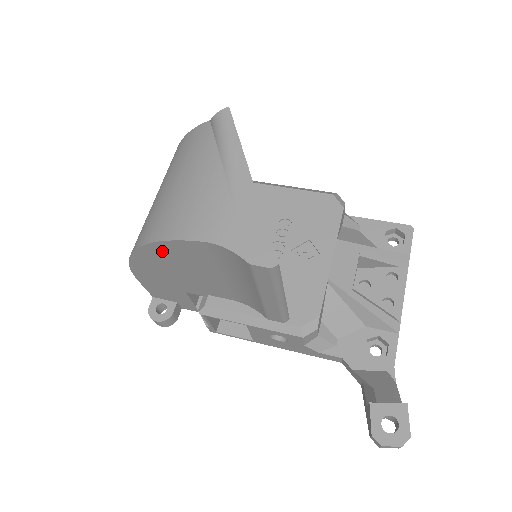
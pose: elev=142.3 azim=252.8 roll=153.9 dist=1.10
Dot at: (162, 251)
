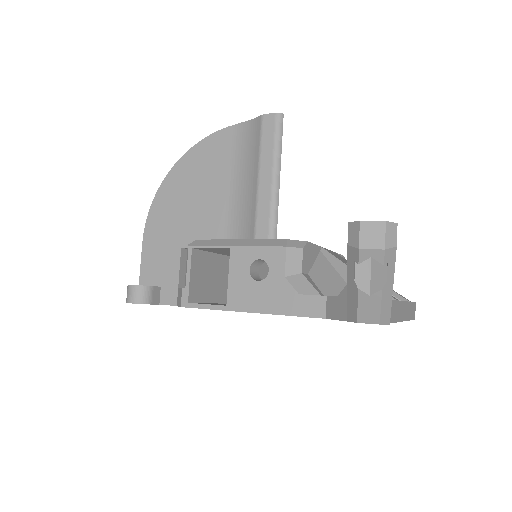
Dot at: (192, 161)
